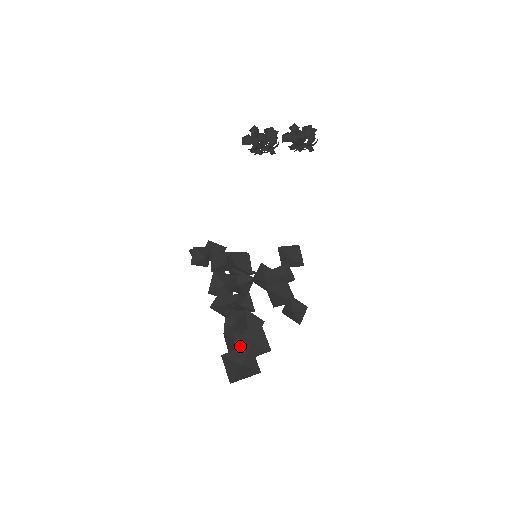
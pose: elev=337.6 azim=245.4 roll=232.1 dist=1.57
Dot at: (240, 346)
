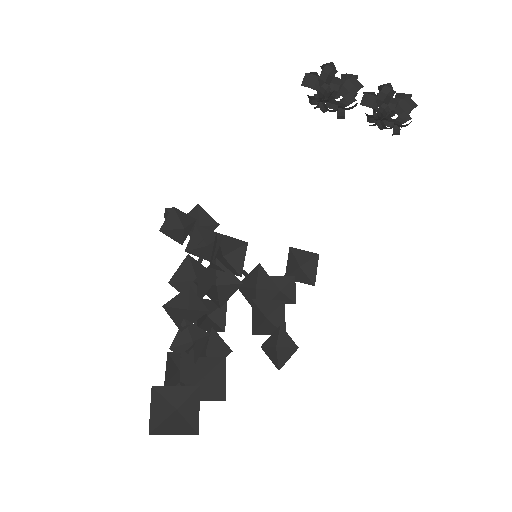
Dot at: (185, 378)
